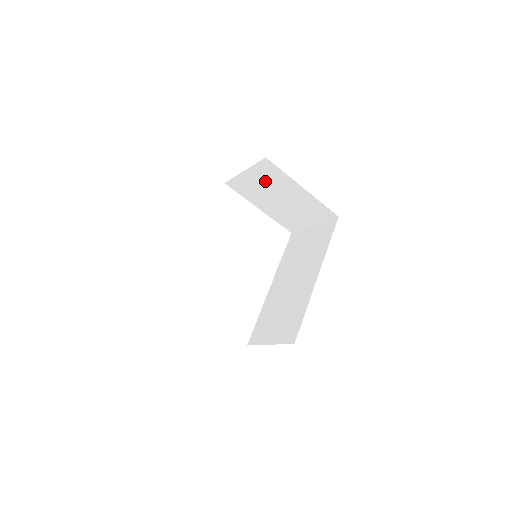
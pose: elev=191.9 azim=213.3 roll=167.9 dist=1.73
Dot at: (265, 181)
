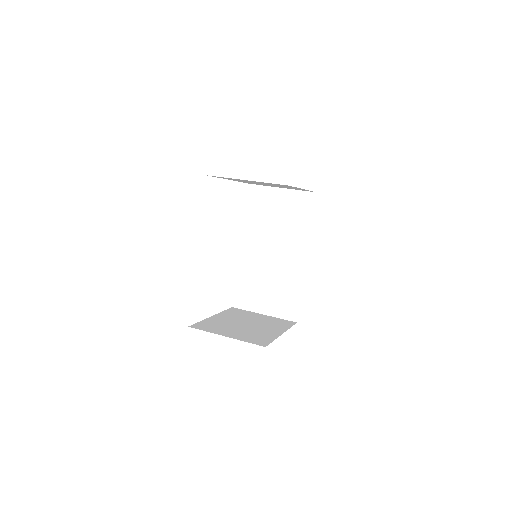
Dot at: (264, 183)
